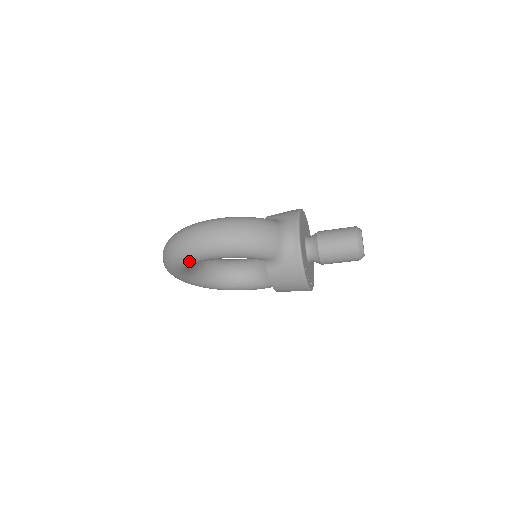
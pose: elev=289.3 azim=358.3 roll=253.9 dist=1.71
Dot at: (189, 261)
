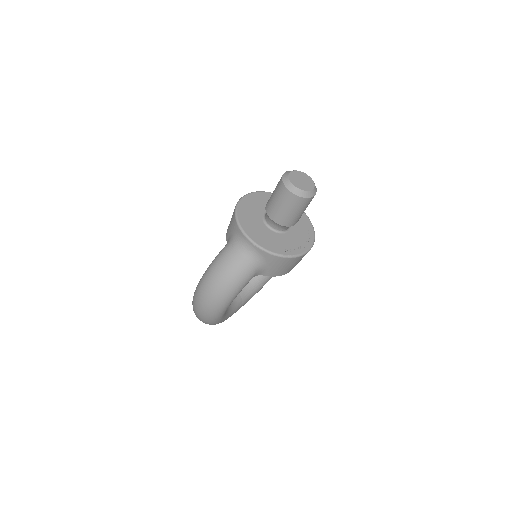
Dot at: (219, 321)
